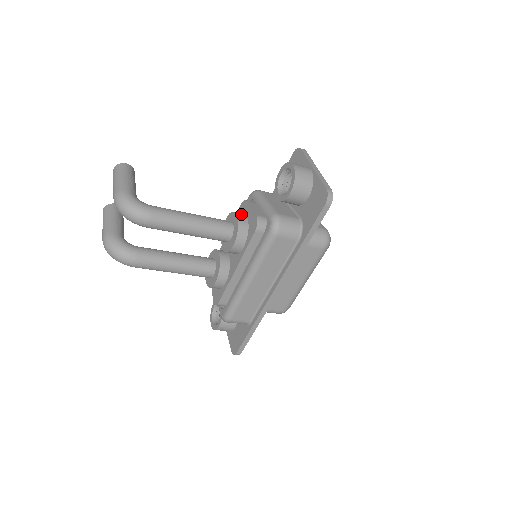
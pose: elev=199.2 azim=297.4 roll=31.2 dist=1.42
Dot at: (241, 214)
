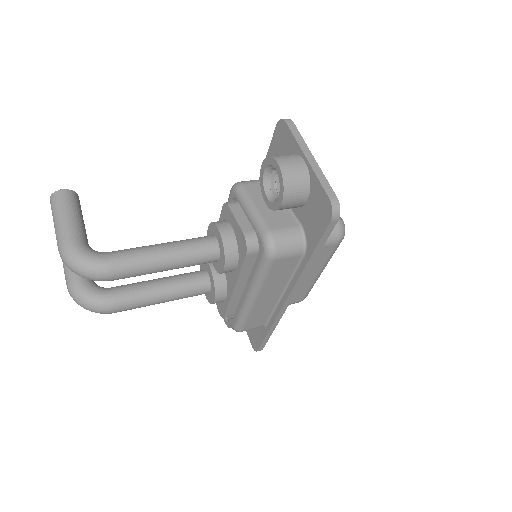
Dot at: (225, 226)
